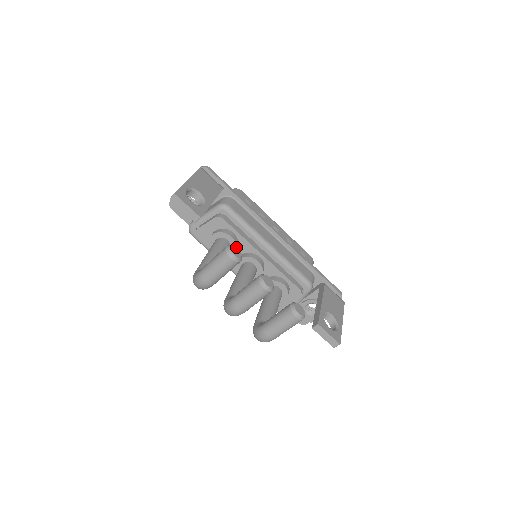
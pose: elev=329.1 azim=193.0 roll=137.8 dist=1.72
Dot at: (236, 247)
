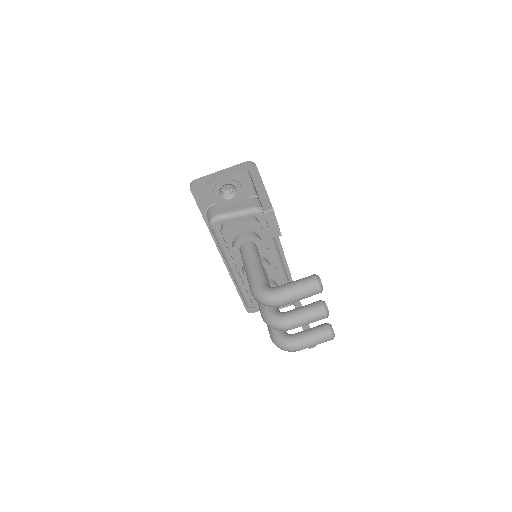
Dot at: occluded
